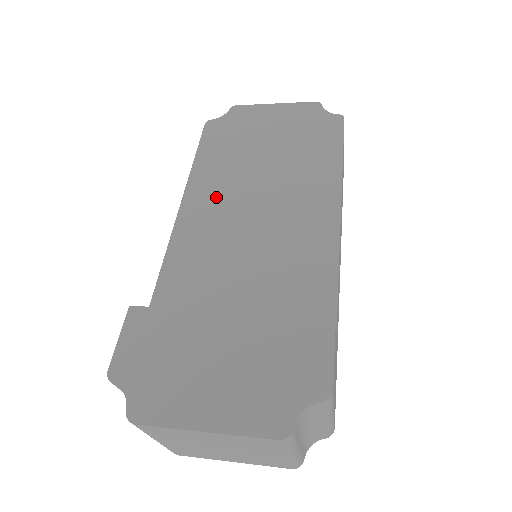
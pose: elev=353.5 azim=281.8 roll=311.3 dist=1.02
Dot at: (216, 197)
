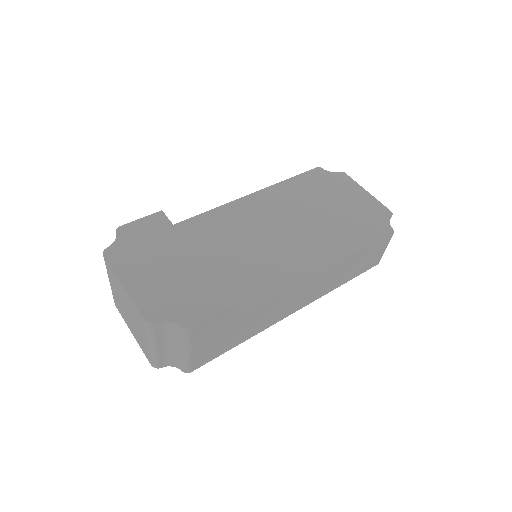
Dot at: (270, 207)
